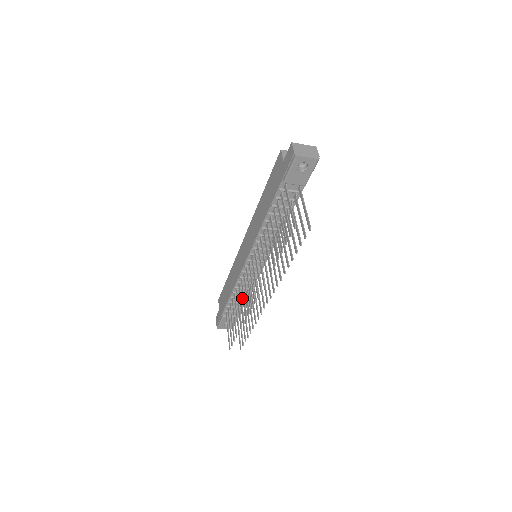
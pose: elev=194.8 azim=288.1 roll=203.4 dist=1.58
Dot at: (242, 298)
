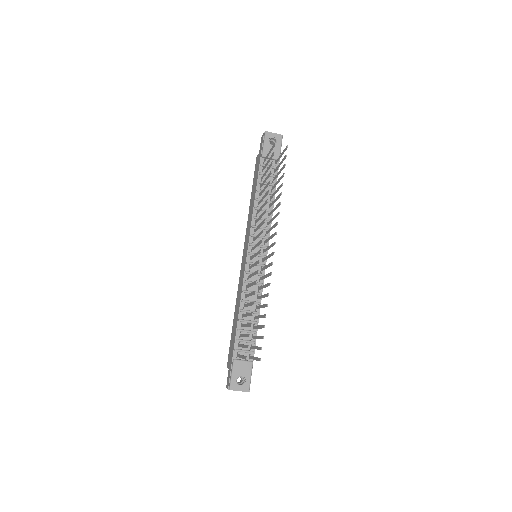
Dot at: (251, 321)
